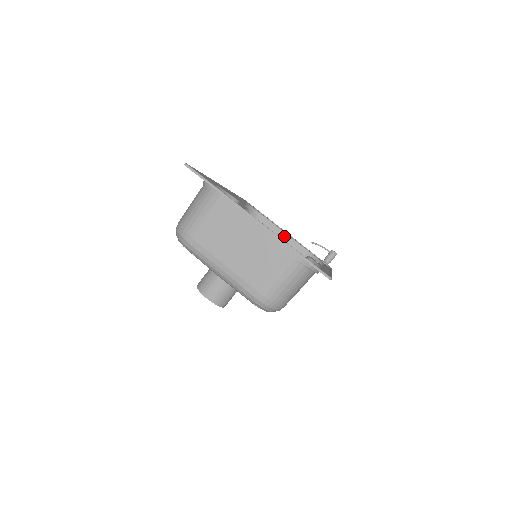
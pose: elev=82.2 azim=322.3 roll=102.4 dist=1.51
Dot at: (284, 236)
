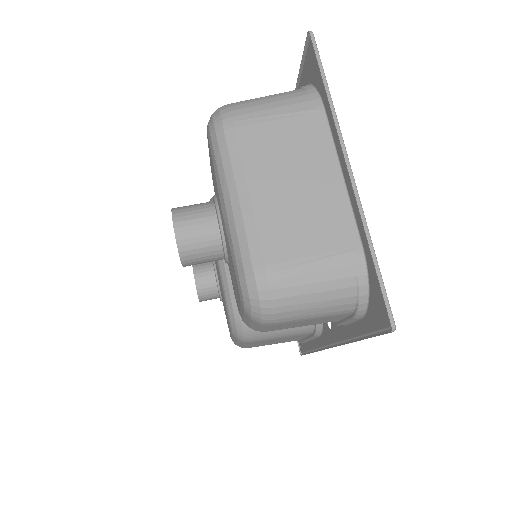
Dot at: occluded
